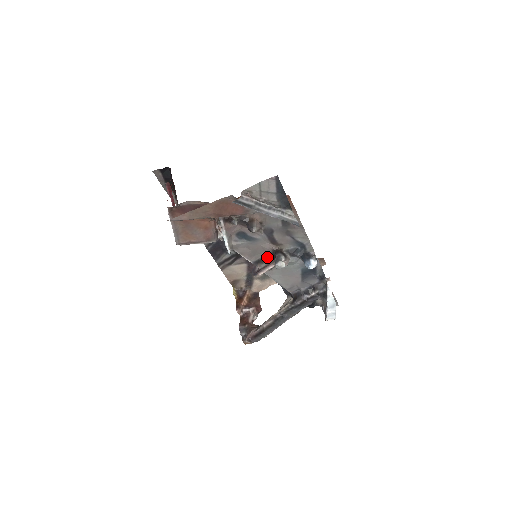
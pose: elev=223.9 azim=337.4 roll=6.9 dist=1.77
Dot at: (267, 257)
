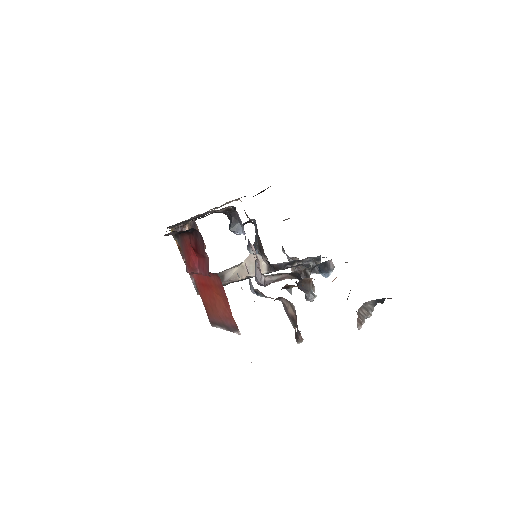
Dot at: (284, 274)
